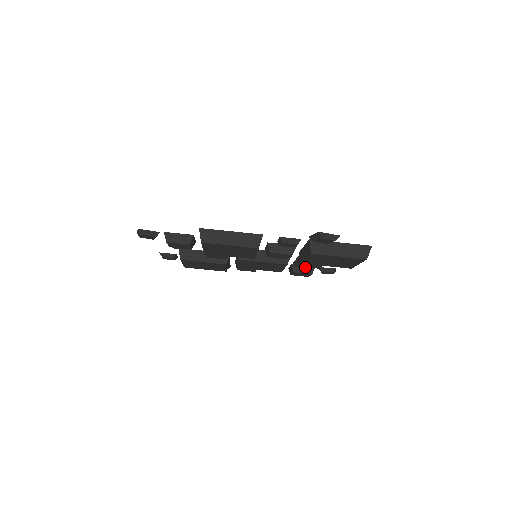
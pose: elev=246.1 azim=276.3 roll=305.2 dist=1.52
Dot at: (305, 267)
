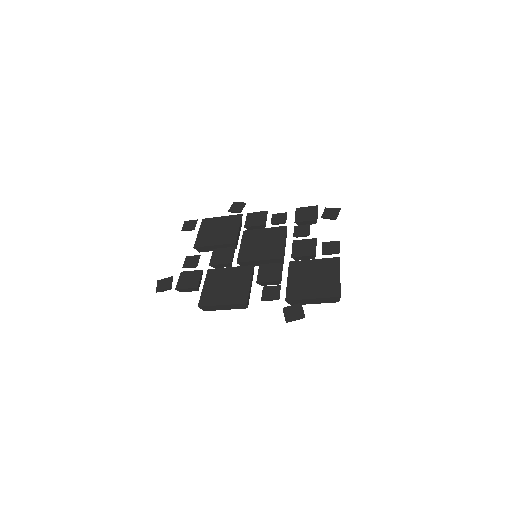
Dot at: occluded
